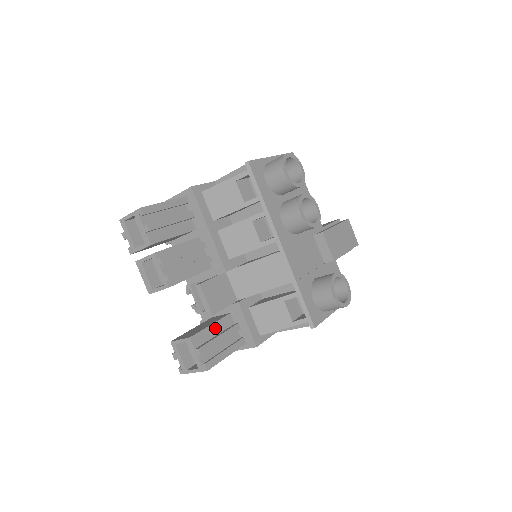
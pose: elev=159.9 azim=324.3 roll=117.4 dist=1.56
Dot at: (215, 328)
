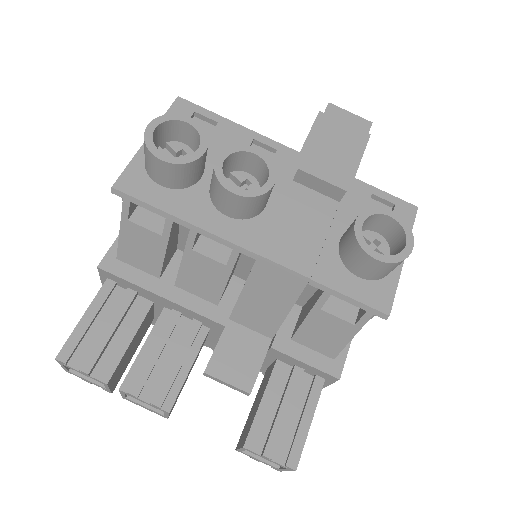
Dot at: (269, 400)
